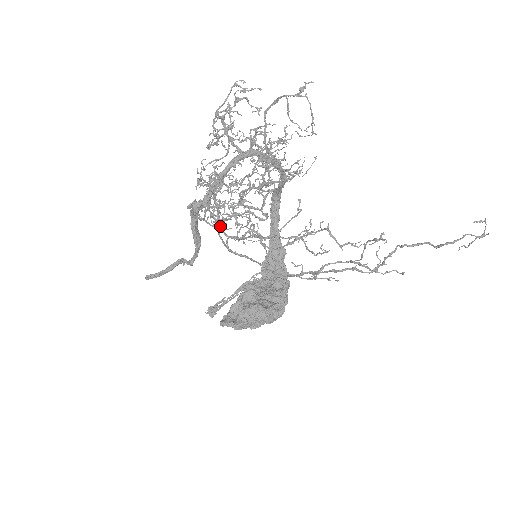
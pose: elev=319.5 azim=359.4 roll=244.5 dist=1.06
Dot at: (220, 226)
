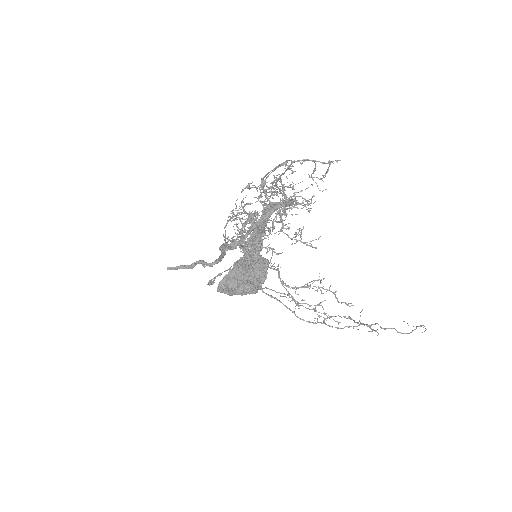
Dot at: occluded
